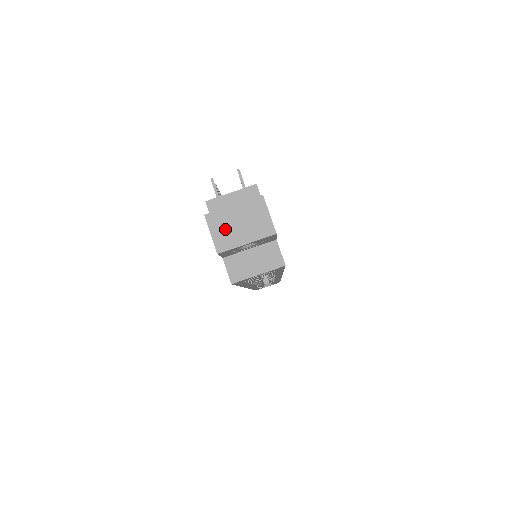
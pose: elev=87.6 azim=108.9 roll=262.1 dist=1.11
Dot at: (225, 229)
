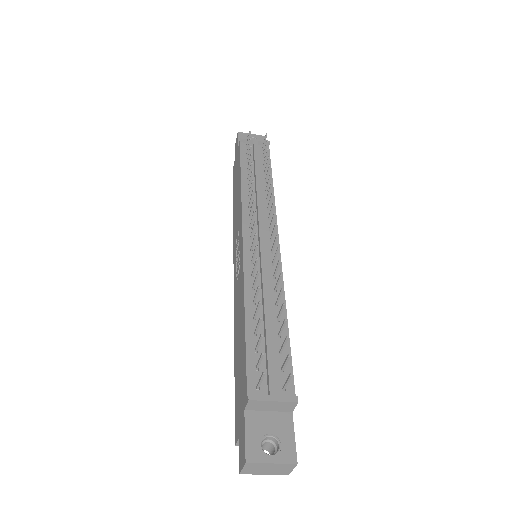
Dot at: (255, 469)
